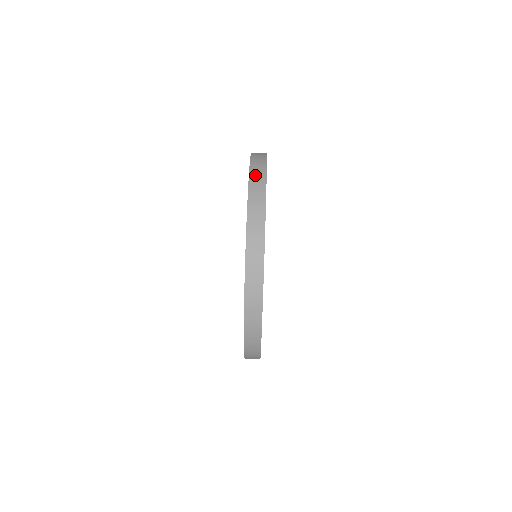
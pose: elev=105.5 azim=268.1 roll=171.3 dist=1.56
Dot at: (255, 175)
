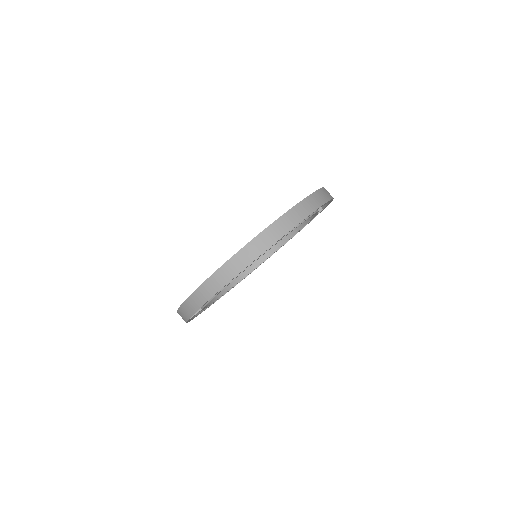
Dot at: (319, 195)
